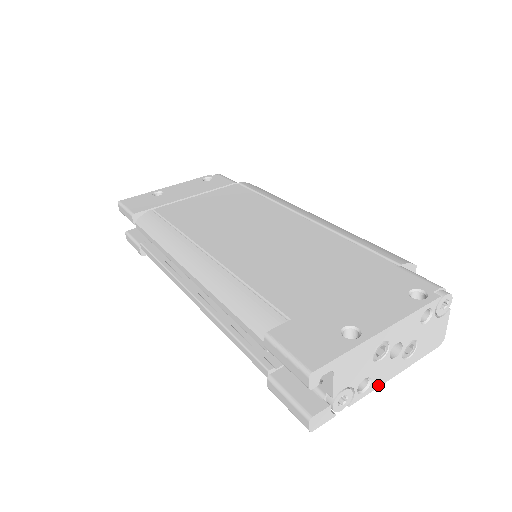
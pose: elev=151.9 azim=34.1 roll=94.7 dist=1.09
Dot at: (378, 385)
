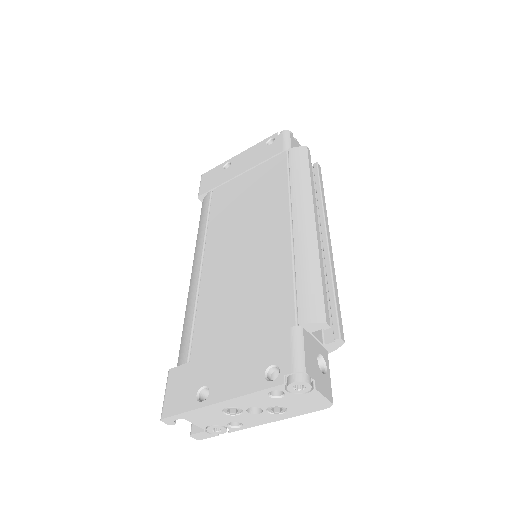
Dot at: (255, 425)
